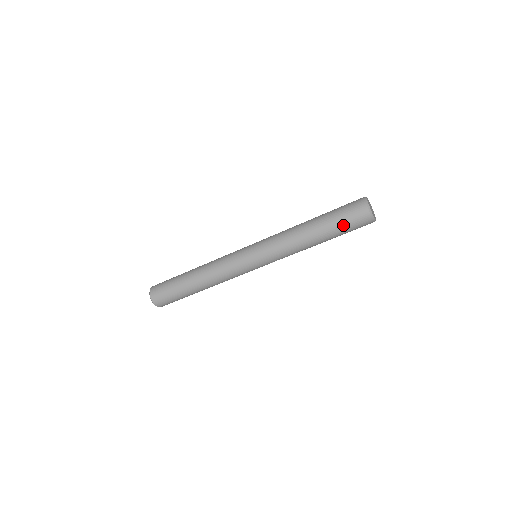
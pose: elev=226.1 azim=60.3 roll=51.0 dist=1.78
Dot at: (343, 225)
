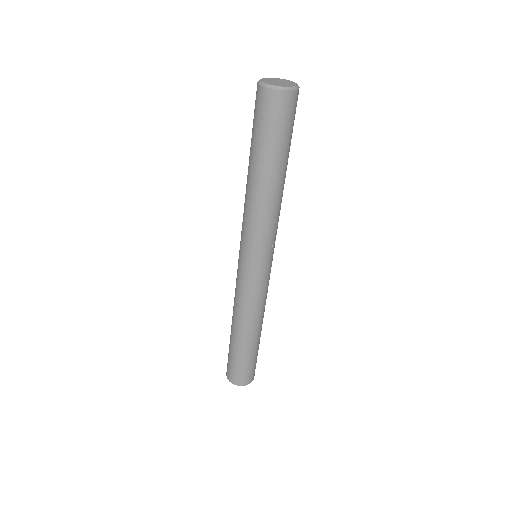
Dot at: (270, 135)
